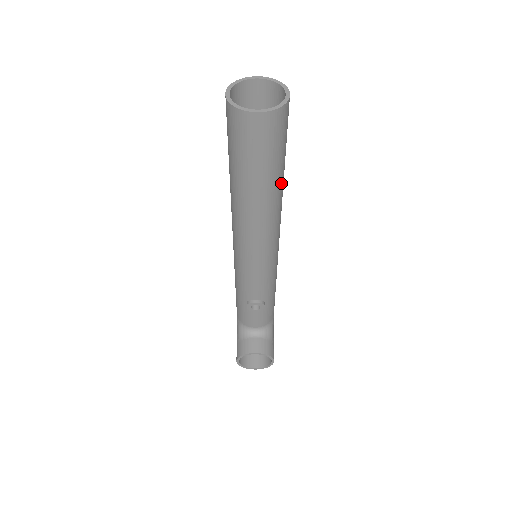
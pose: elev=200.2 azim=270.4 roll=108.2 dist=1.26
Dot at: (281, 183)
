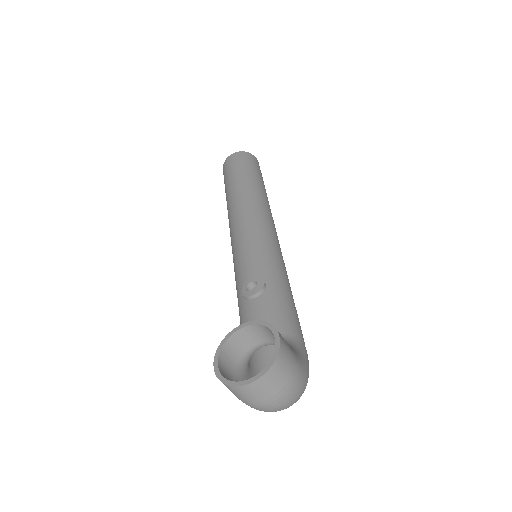
Dot at: (259, 185)
